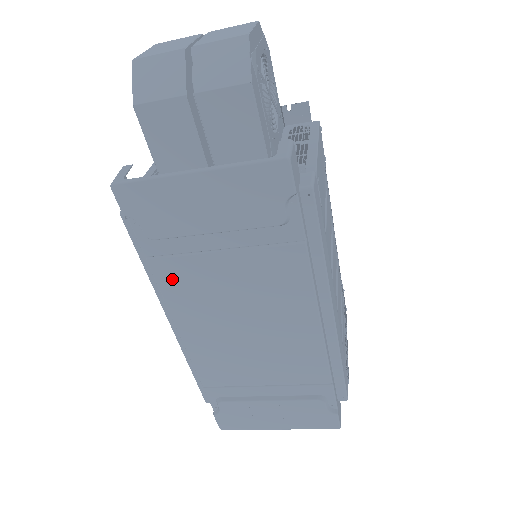
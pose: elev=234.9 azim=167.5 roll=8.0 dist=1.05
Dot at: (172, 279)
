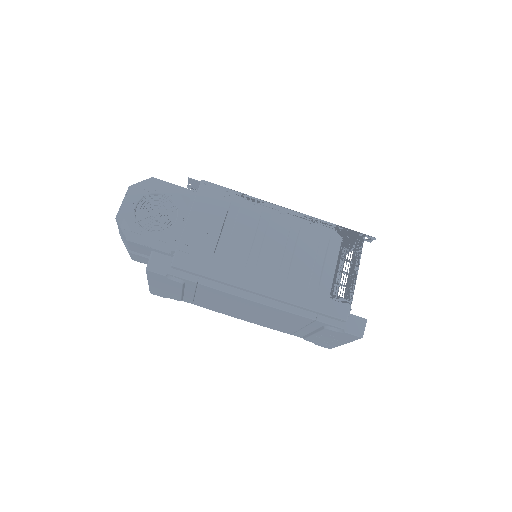
Dot at: (207, 307)
